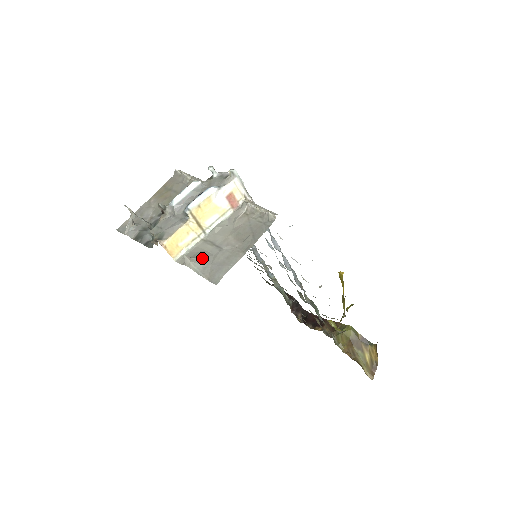
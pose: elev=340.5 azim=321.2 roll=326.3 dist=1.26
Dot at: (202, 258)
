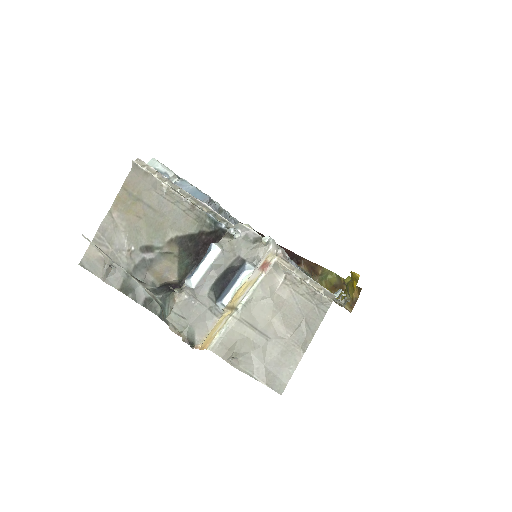
Dot at: (249, 354)
